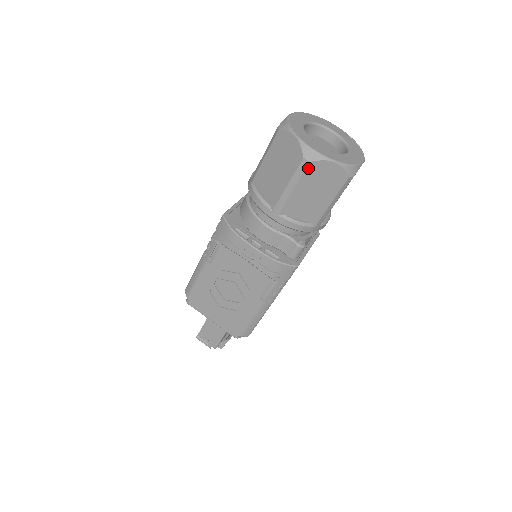
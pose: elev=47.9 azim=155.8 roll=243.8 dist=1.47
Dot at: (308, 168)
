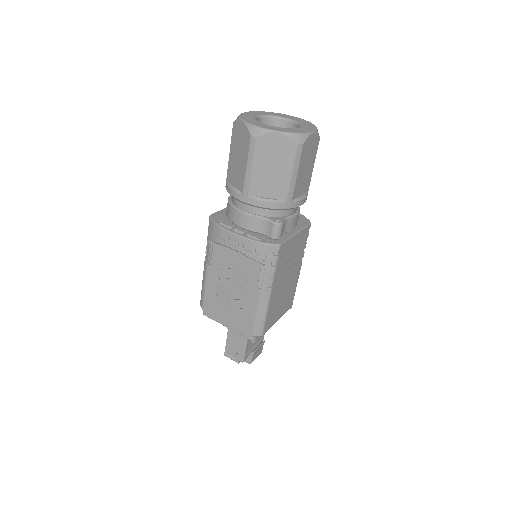
Dot at: (257, 144)
